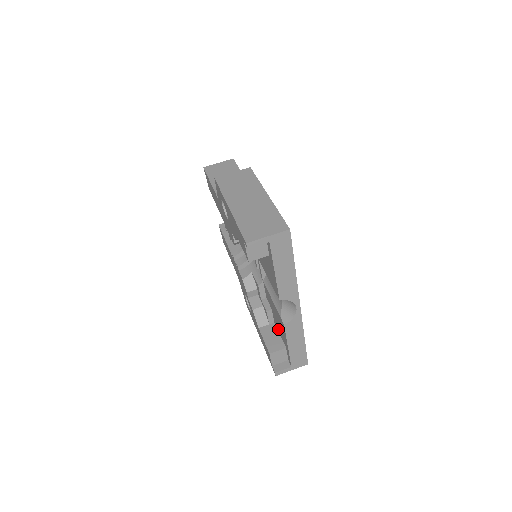
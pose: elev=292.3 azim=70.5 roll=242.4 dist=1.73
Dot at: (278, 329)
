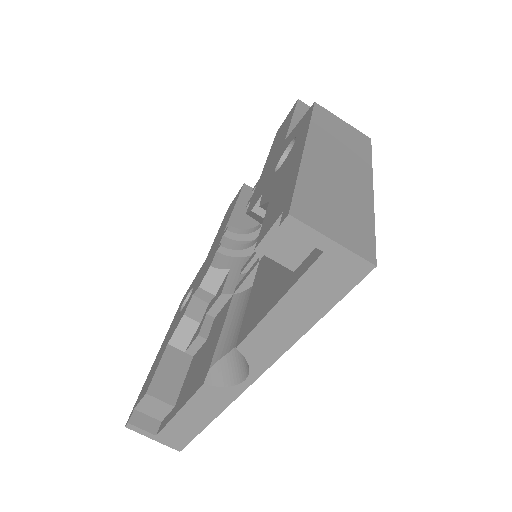
Dot at: (189, 371)
